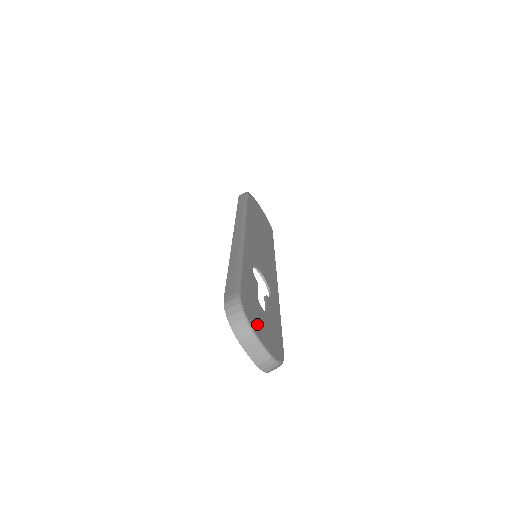
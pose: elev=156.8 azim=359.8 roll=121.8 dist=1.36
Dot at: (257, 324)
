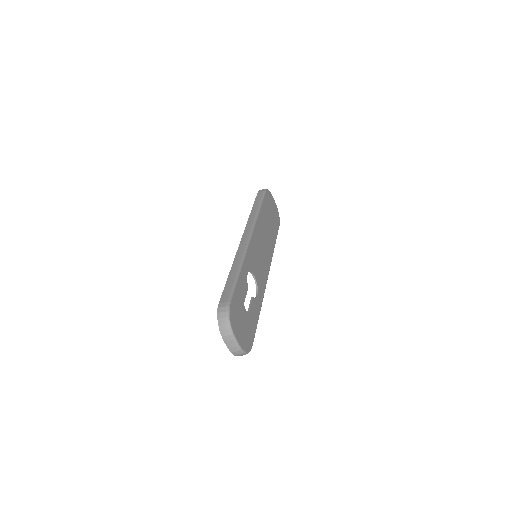
Dot at: (237, 325)
